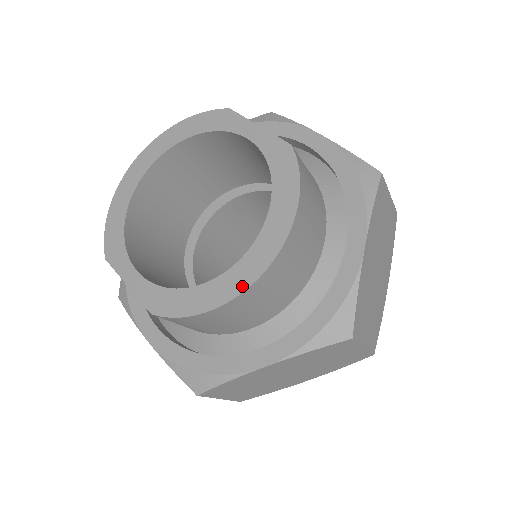
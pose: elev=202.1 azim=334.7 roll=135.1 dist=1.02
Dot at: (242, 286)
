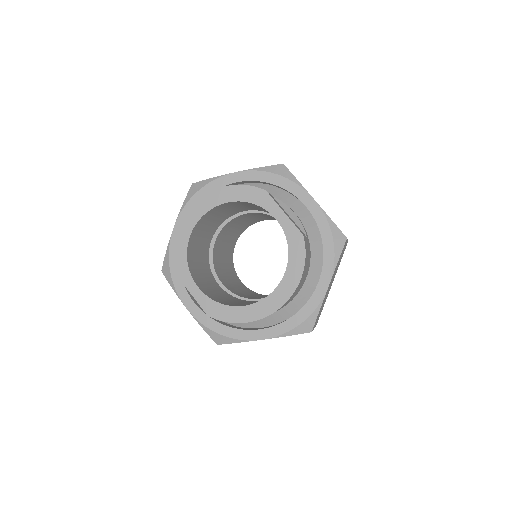
Dot at: (265, 314)
